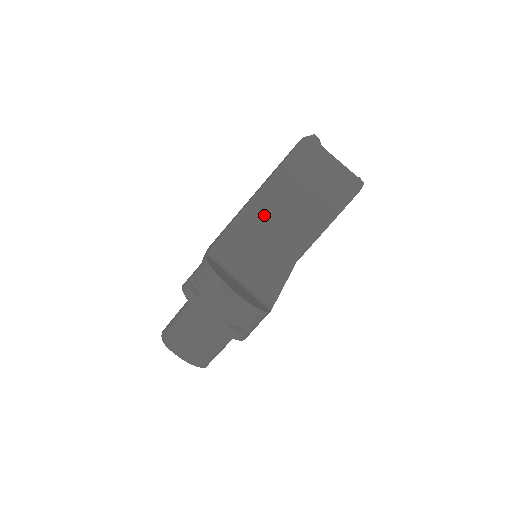
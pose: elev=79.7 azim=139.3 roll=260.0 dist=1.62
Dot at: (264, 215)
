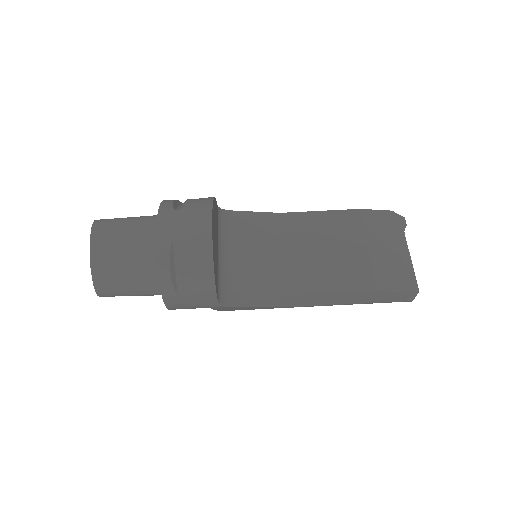
Dot at: (299, 232)
